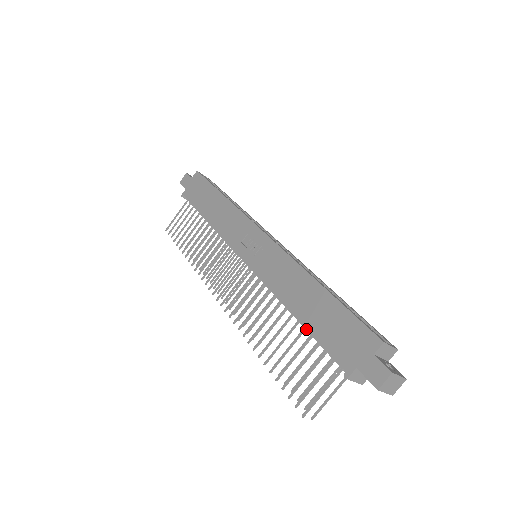
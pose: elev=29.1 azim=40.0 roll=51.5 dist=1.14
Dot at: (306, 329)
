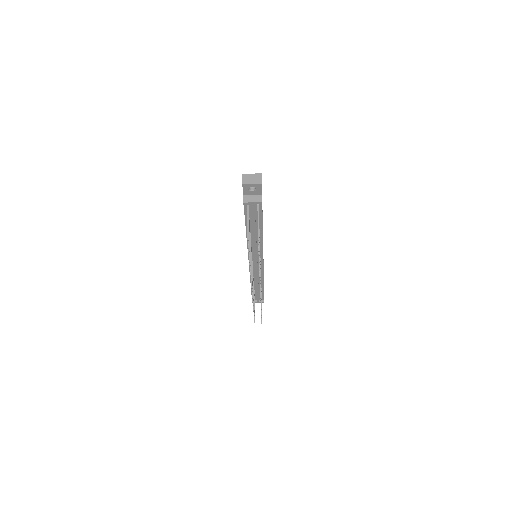
Dot at: (252, 228)
